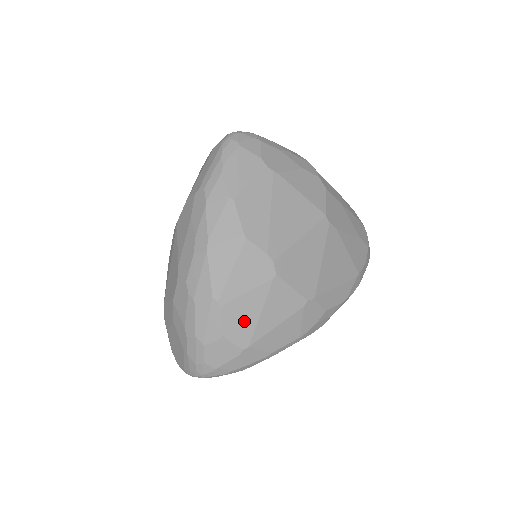
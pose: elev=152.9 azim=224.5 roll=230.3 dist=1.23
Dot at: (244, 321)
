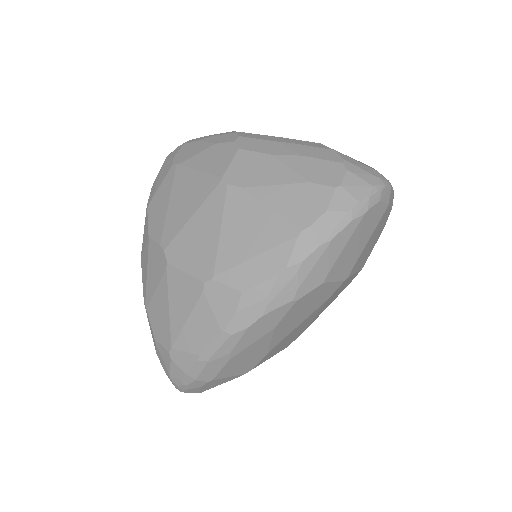
Dot at: (162, 320)
